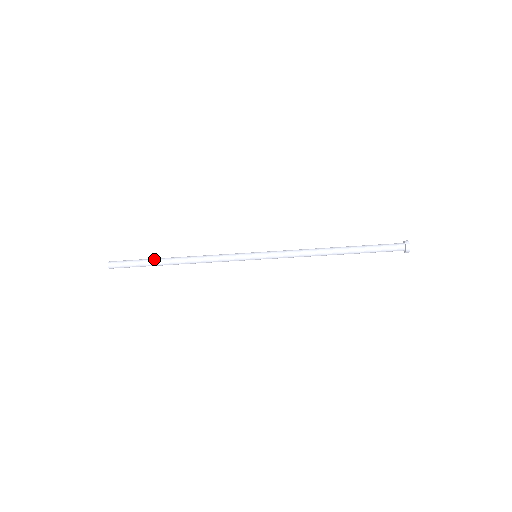
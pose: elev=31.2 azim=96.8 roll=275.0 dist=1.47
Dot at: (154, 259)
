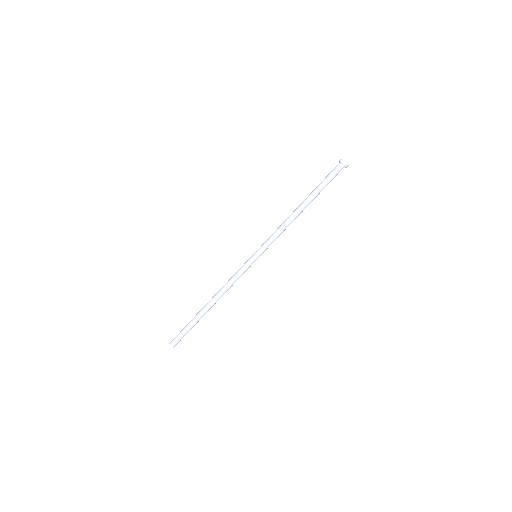
Dot at: occluded
